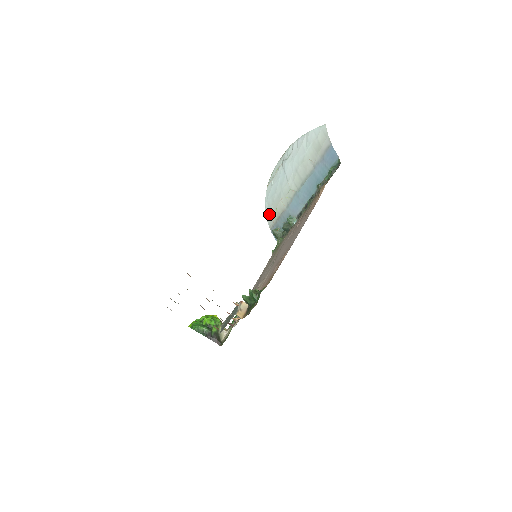
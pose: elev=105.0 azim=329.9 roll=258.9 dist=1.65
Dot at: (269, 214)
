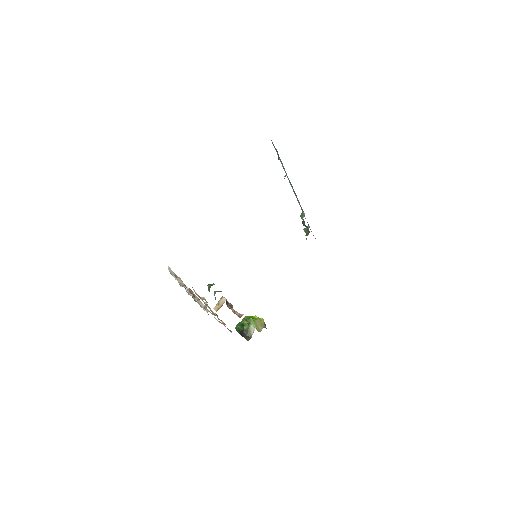
Dot at: occluded
